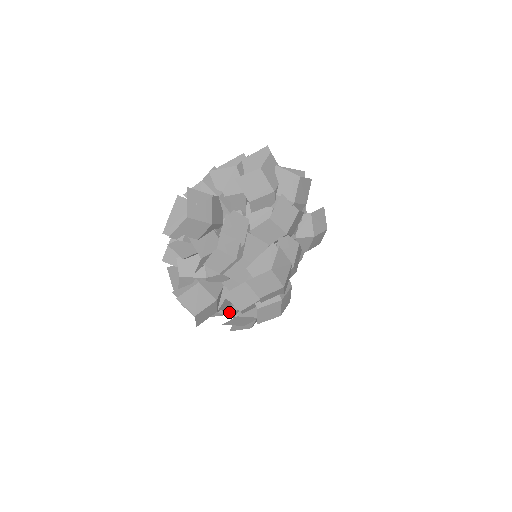
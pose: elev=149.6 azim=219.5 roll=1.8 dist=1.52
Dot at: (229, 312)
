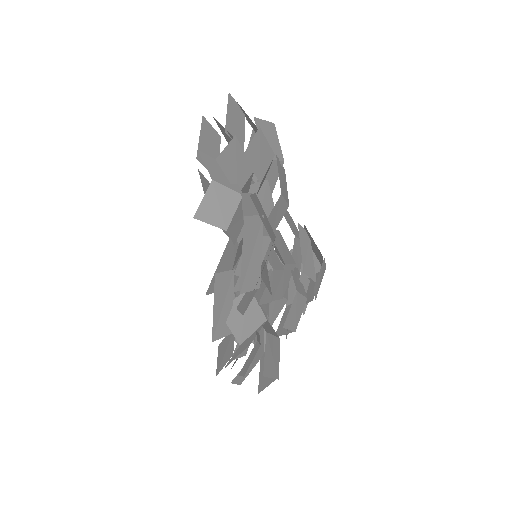
Dot at: (246, 348)
